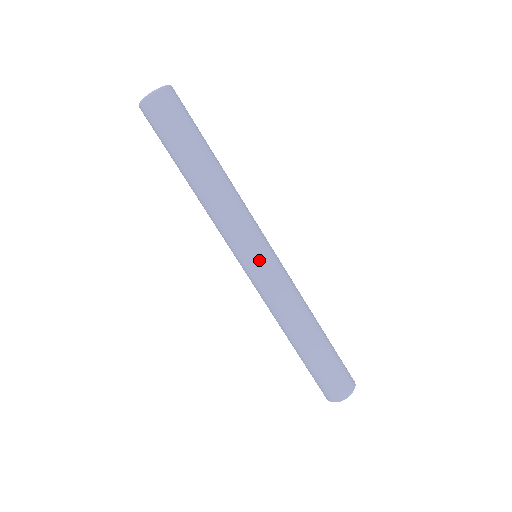
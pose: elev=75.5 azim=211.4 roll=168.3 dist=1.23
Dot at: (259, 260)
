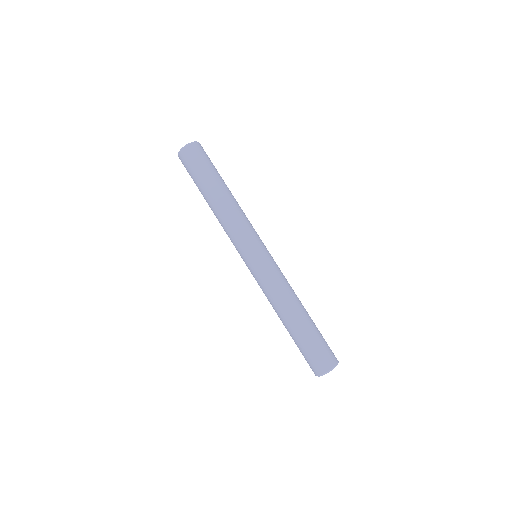
Dot at: (267, 250)
